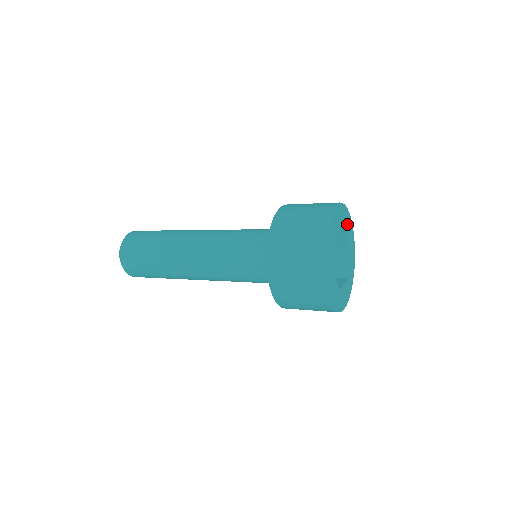
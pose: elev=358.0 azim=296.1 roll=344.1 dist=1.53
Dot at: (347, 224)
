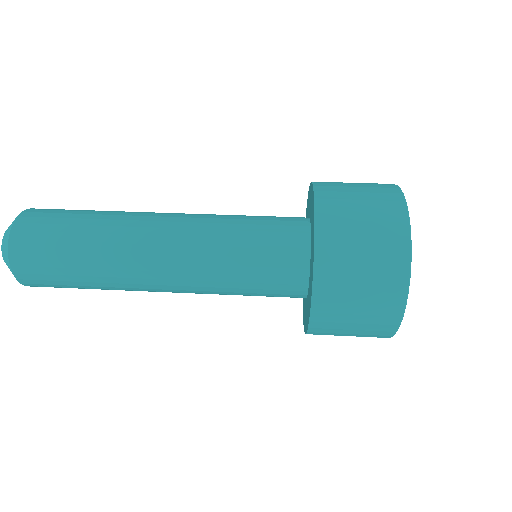
Dot at: occluded
